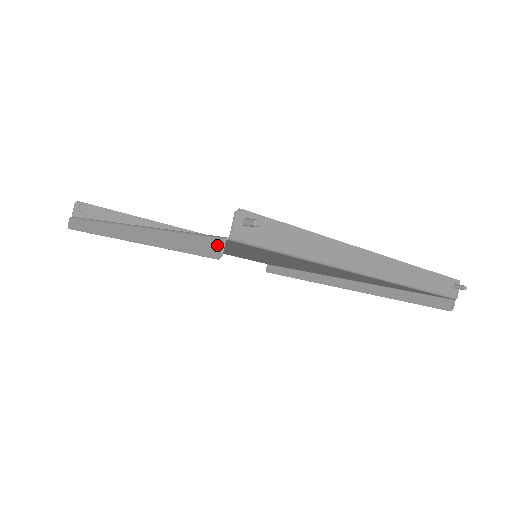
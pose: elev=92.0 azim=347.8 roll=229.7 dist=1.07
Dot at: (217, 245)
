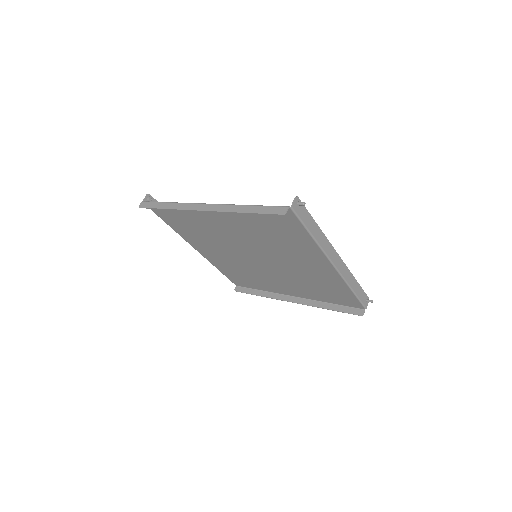
Dot at: (284, 209)
